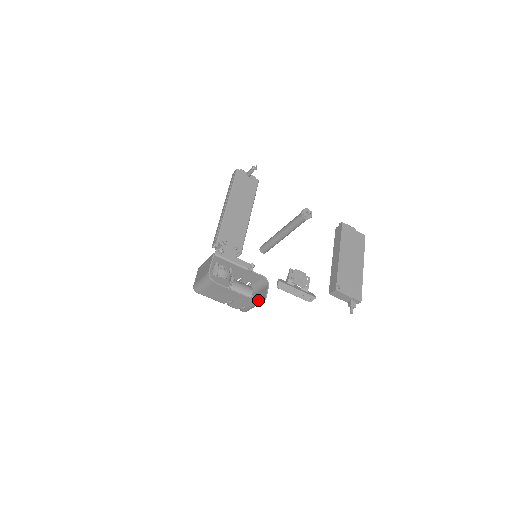
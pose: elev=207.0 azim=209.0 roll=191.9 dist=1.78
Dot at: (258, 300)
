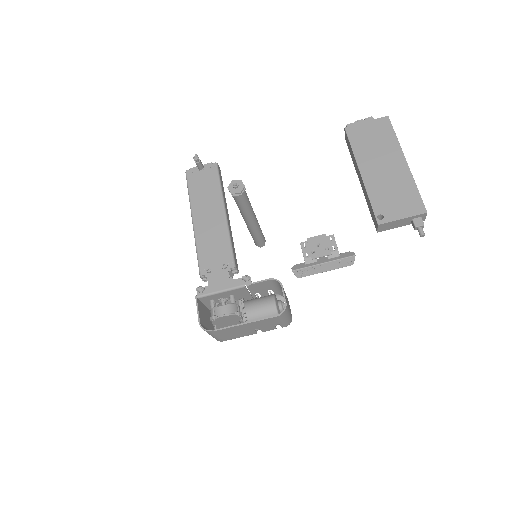
Dot at: occluded
